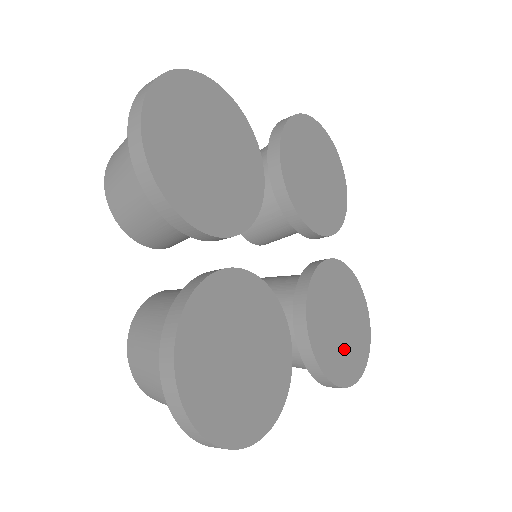
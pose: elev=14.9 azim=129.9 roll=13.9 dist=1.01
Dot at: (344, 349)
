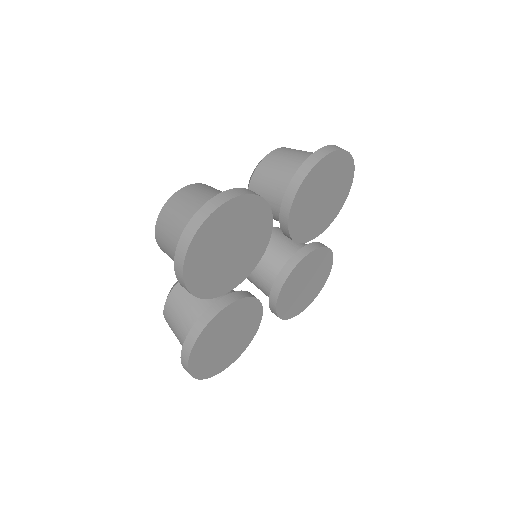
Dot at: (301, 298)
